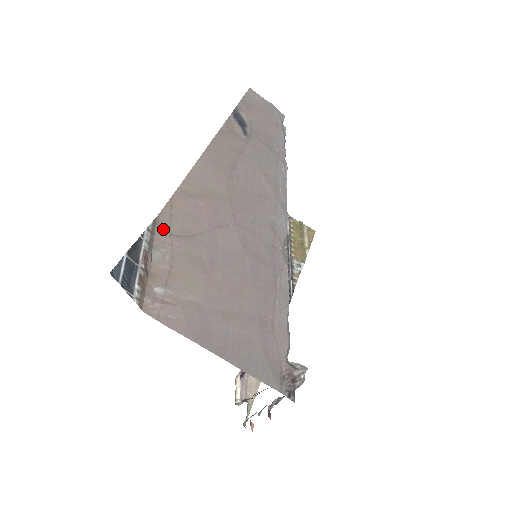
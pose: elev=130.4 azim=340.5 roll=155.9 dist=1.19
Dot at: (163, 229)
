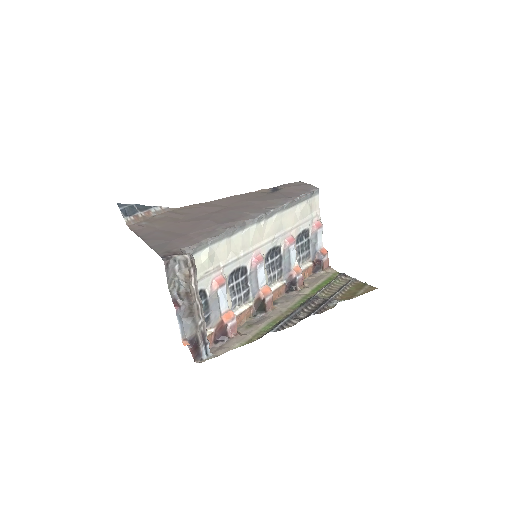
Dot at: (172, 211)
